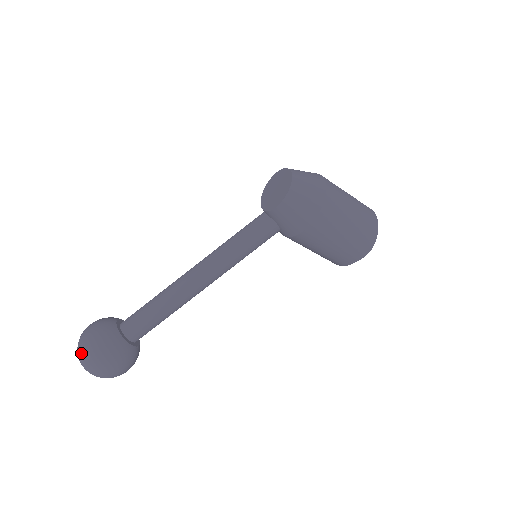
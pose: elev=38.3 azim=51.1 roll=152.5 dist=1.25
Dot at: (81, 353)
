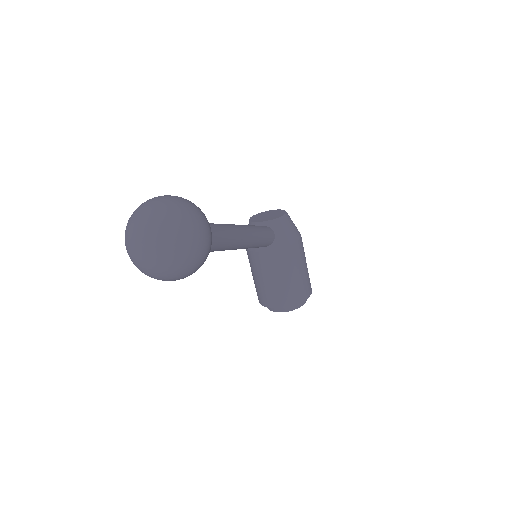
Dot at: (172, 202)
